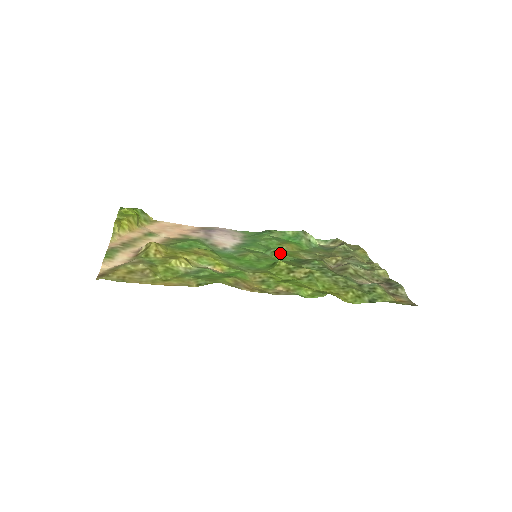
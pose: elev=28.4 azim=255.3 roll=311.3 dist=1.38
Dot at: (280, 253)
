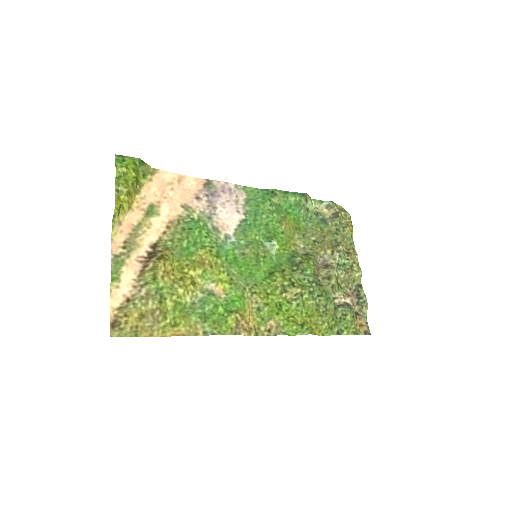
Dot at: (278, 248)
